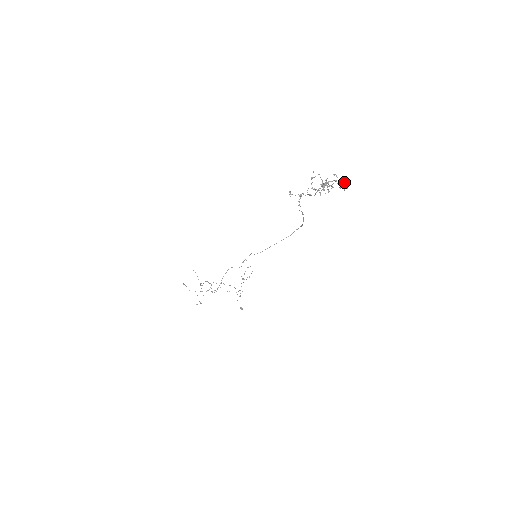
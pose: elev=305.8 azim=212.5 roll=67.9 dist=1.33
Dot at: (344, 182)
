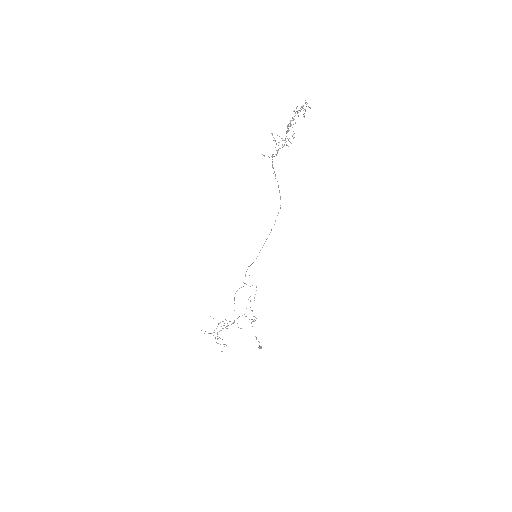
Dot at: (306, 102)
